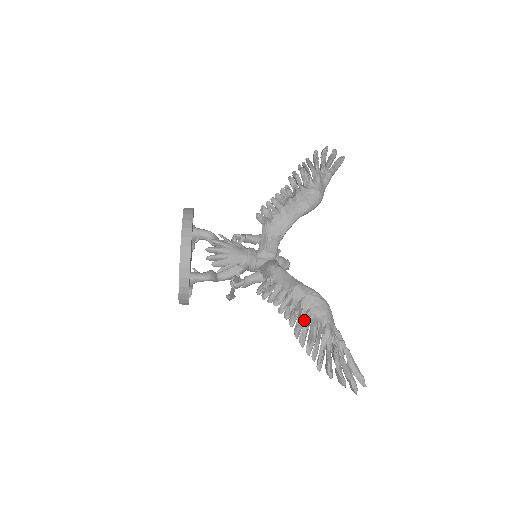
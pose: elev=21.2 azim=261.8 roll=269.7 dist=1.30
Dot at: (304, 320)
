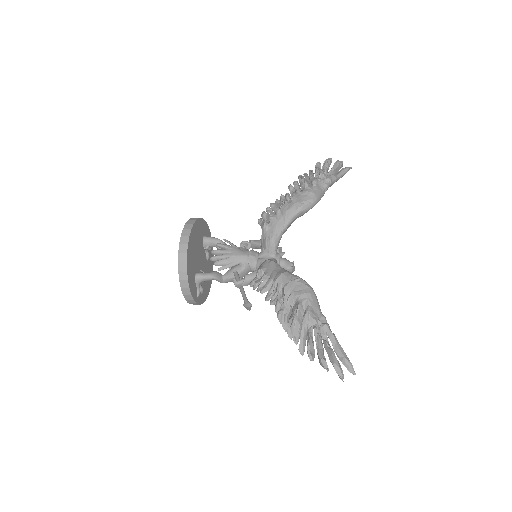
Dot at: (286, 304)
